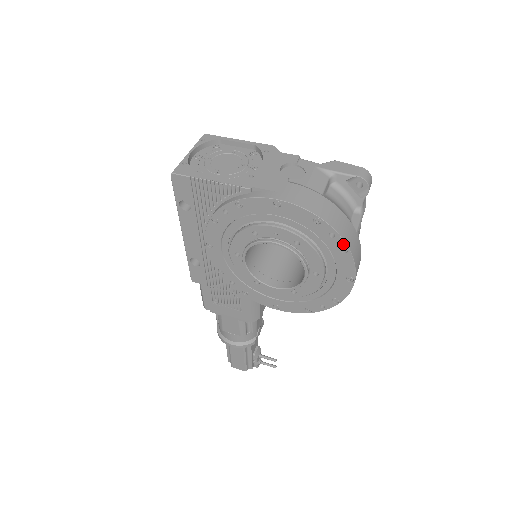
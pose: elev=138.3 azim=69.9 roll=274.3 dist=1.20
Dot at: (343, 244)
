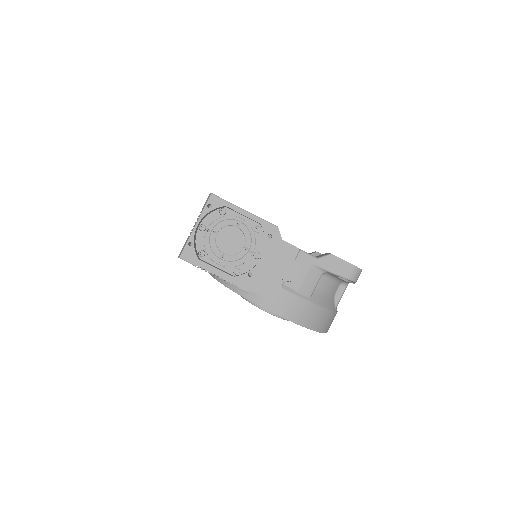
Dot at: (318, 331)
